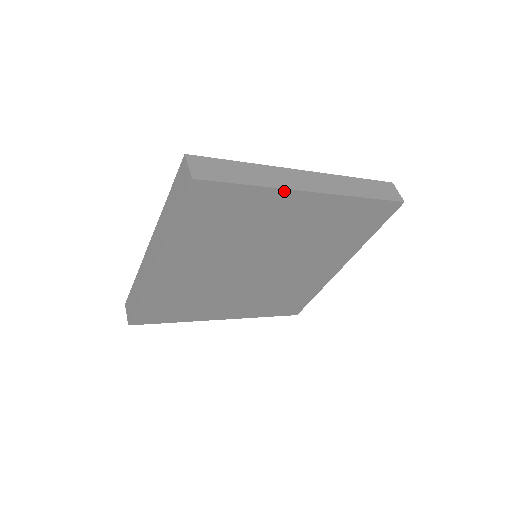
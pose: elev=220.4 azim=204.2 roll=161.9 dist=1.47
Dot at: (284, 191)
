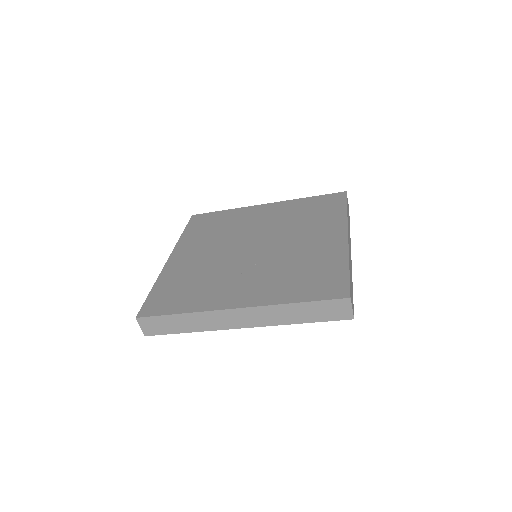
Dot at: occluded
